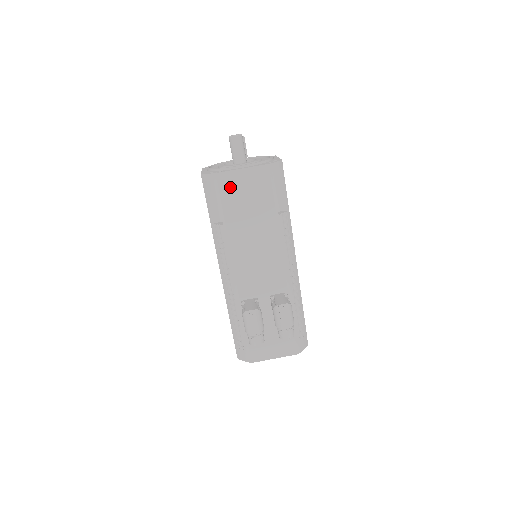
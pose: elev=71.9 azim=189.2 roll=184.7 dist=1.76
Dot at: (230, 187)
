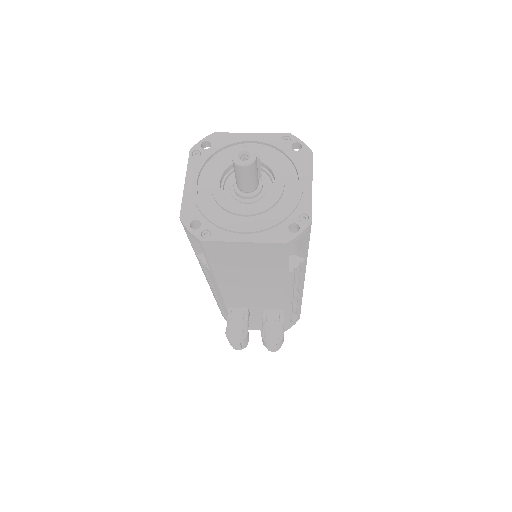
Dot at: (222, 252)
